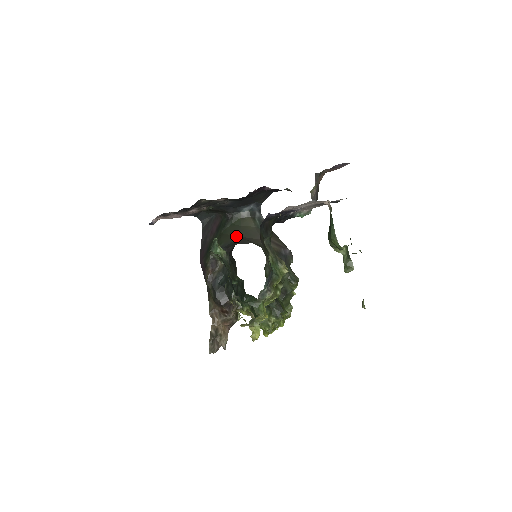
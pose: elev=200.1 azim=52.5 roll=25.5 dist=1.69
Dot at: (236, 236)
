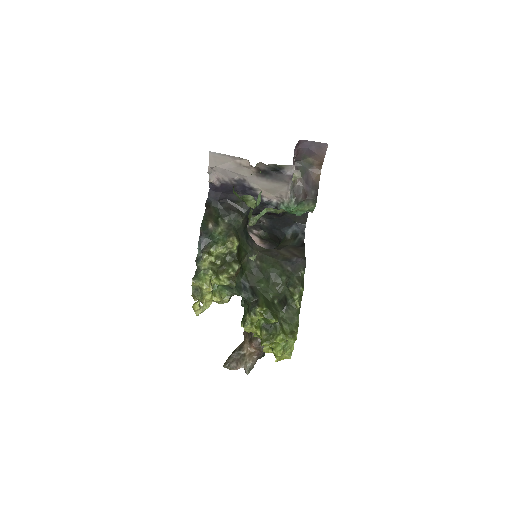
Dot at: occluded
